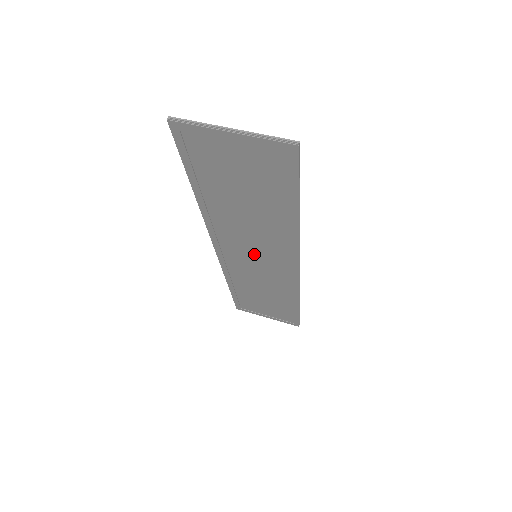
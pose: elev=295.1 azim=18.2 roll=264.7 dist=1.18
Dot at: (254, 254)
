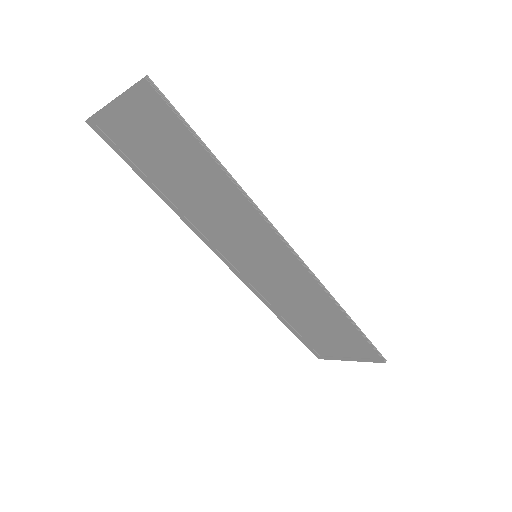
Dot at: (251, 253)
